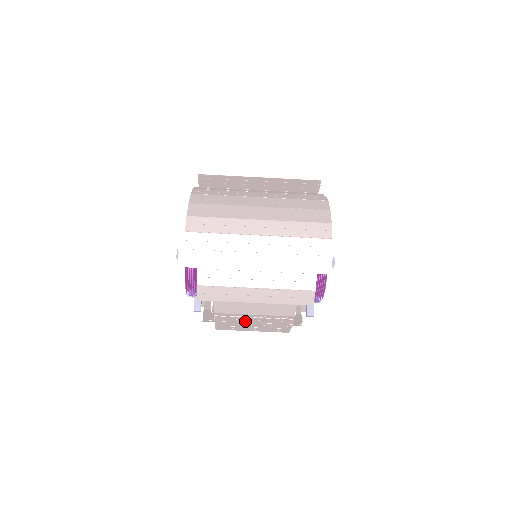
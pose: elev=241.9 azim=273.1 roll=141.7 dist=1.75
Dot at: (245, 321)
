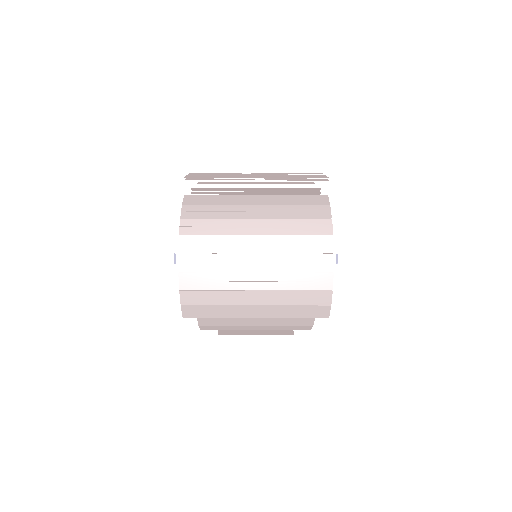
Dot at: occluded
